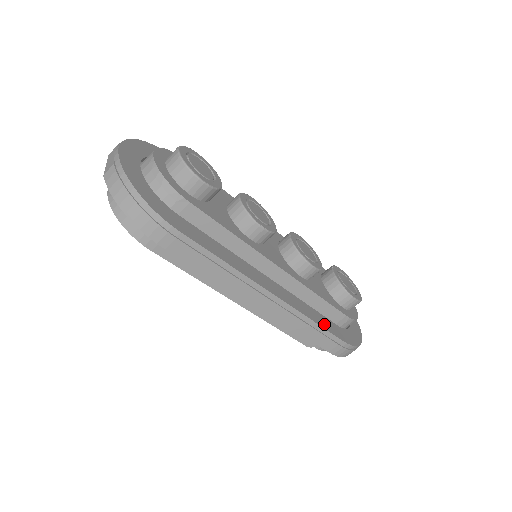
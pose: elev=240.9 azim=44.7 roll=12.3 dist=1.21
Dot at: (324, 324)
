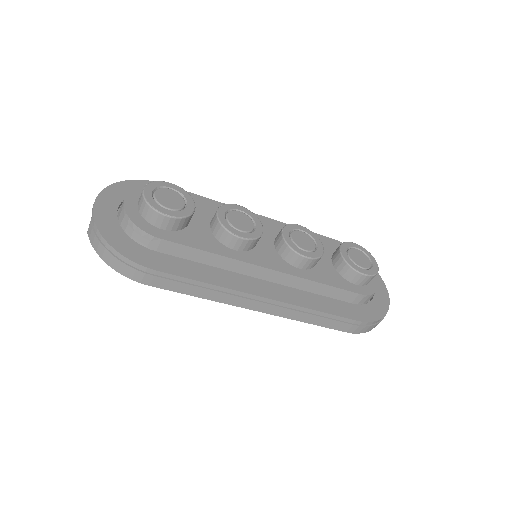
Dot at: (333, 309)
